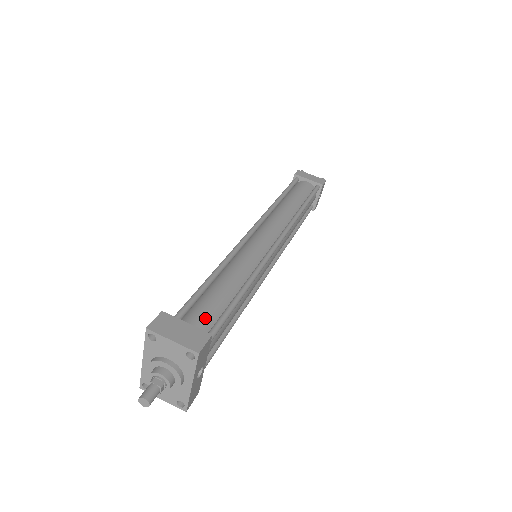
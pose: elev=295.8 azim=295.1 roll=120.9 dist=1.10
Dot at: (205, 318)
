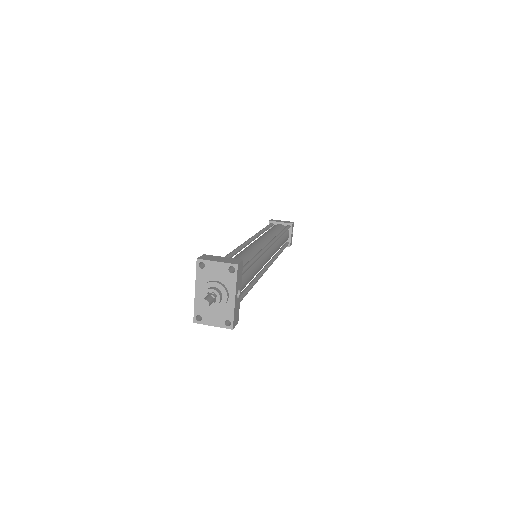
Dot at: occluded
